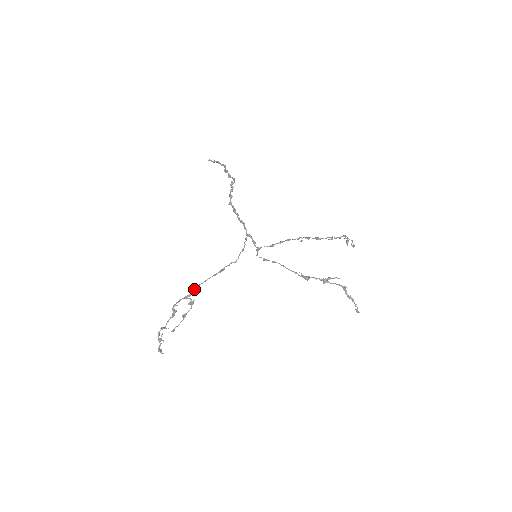
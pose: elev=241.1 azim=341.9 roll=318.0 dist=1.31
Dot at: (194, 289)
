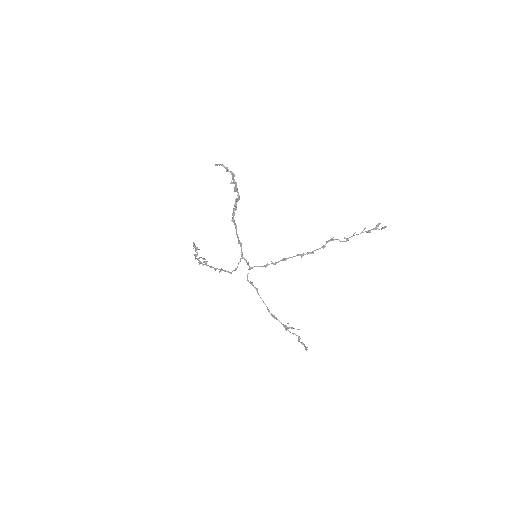
Dot at: (203, 264)
